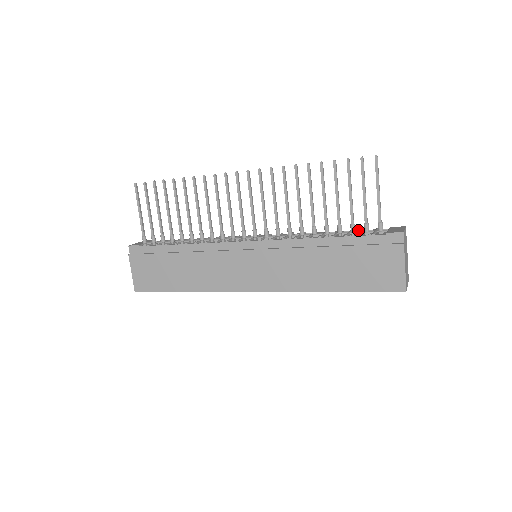
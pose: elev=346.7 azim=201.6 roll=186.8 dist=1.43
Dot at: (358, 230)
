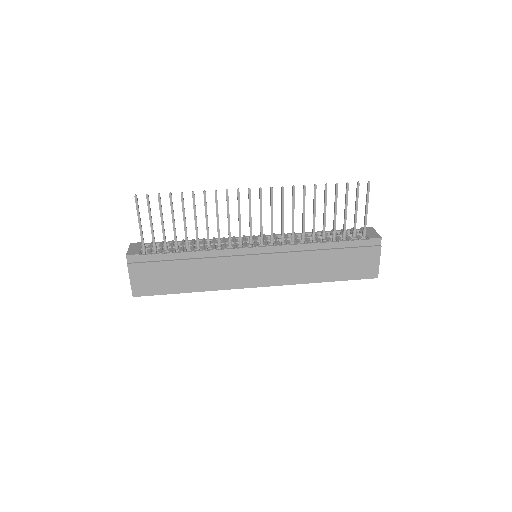
Dot at: (337, 230)
